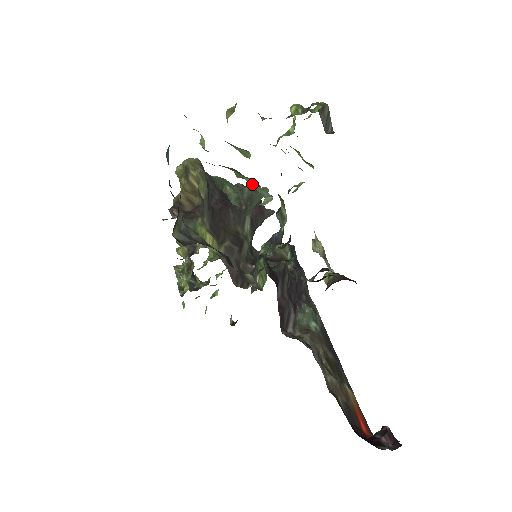
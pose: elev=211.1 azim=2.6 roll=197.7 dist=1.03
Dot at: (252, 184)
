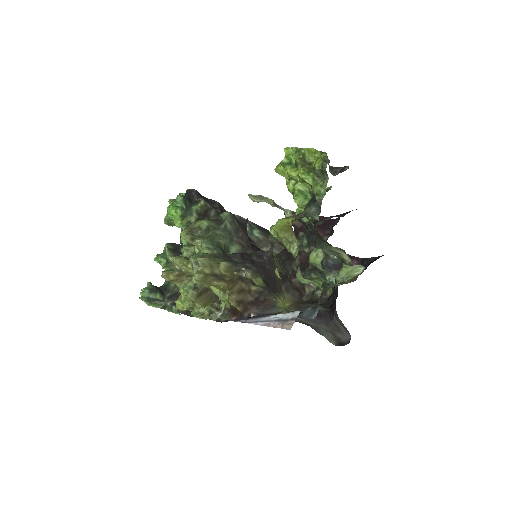
Dot at: occluded
